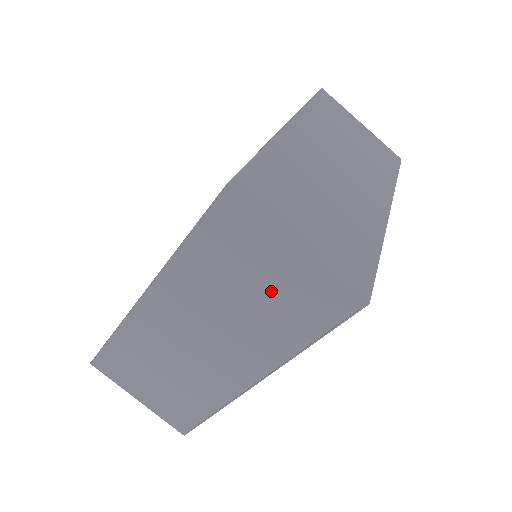
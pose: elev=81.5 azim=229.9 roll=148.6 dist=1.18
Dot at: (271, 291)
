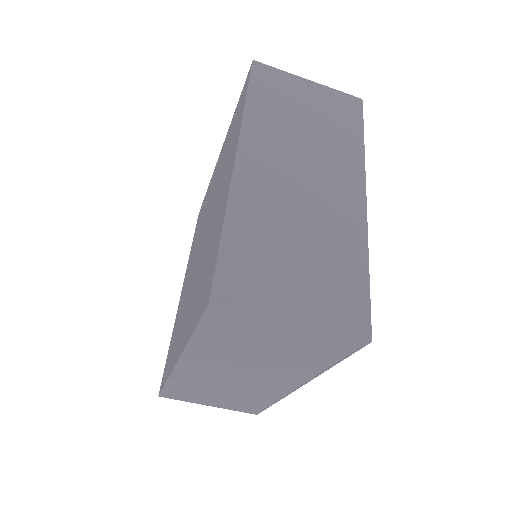
Dot at: (283, 347)
